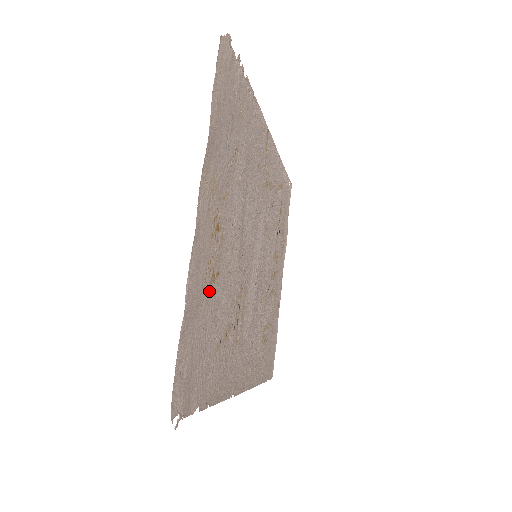
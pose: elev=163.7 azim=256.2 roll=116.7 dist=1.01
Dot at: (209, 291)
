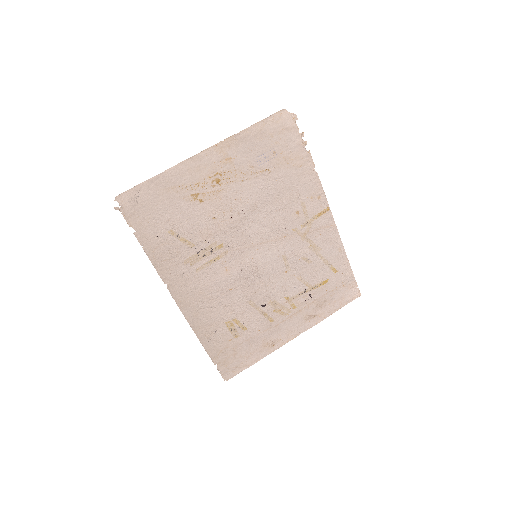
Dot at: (187, 197)
